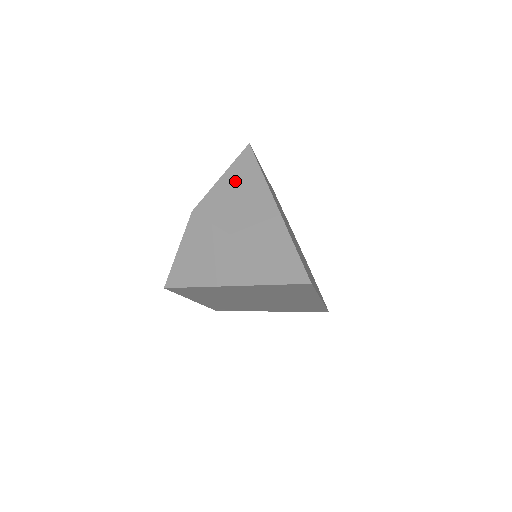
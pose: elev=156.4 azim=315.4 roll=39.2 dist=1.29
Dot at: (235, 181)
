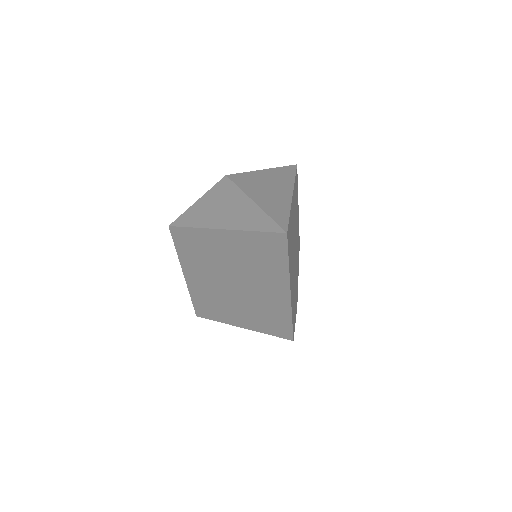
Dot at: (271, 174)
